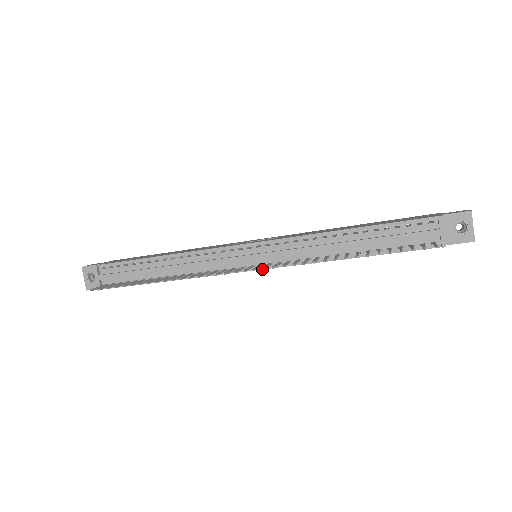
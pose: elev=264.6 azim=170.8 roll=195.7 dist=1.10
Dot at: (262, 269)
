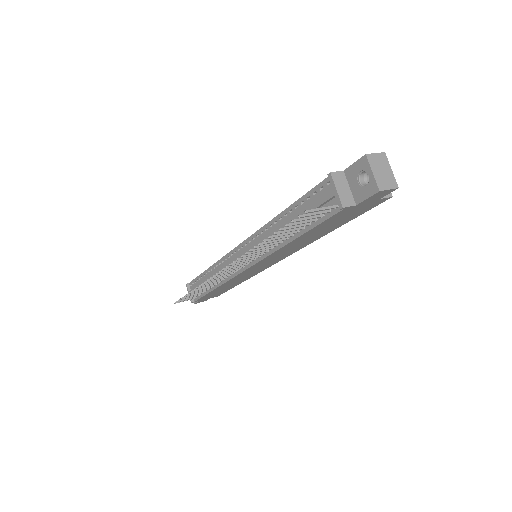
Dot at: (225, 268)
